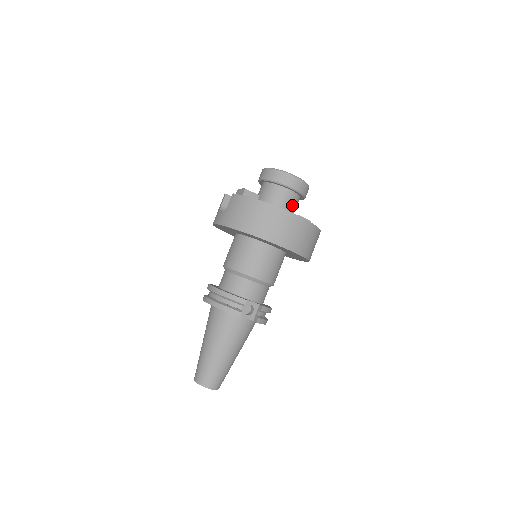
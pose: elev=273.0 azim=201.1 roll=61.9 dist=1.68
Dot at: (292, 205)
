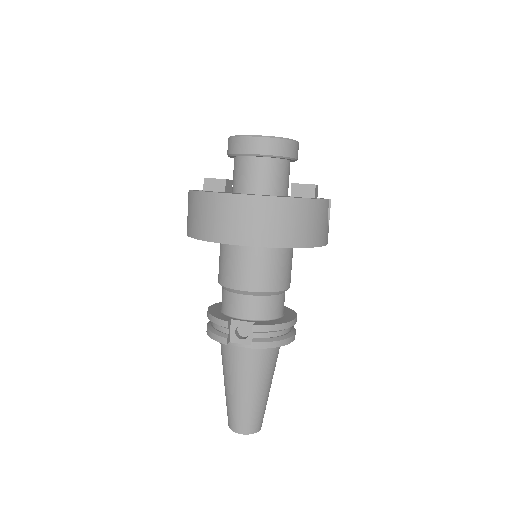
Dot at: (265, 176)
